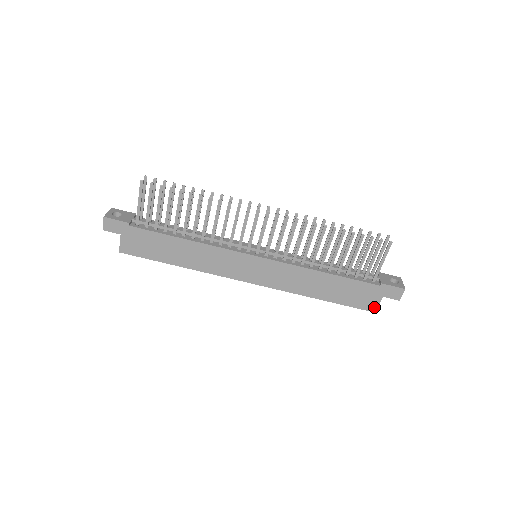
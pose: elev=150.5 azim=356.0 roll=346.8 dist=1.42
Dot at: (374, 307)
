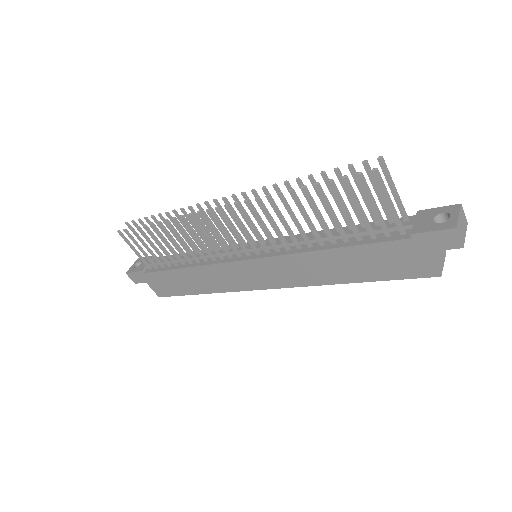
Dot at: (431, 270)
